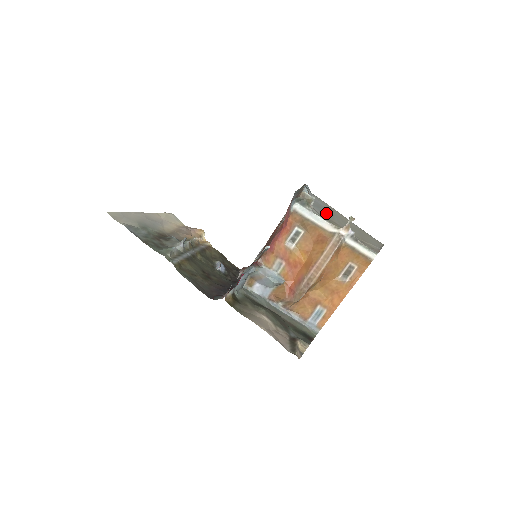
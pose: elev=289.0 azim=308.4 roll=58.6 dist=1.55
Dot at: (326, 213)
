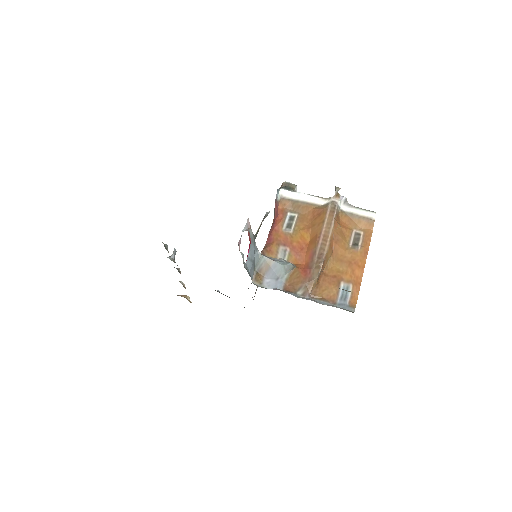
Dot at: occluded
